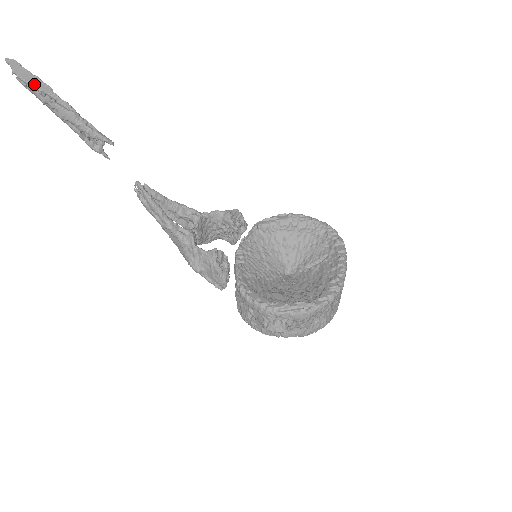
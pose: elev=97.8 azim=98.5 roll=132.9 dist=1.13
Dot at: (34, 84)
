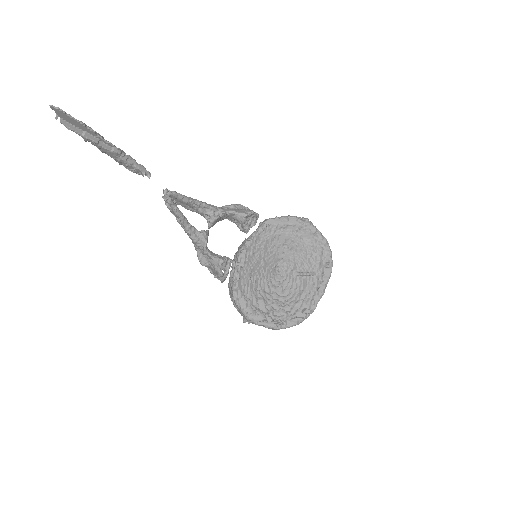
Dot at: (78, 126)
